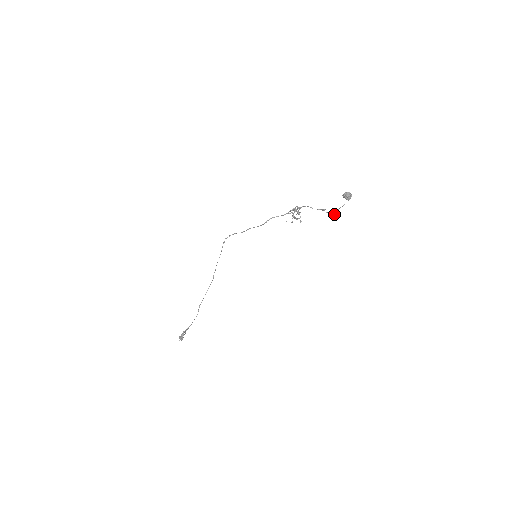
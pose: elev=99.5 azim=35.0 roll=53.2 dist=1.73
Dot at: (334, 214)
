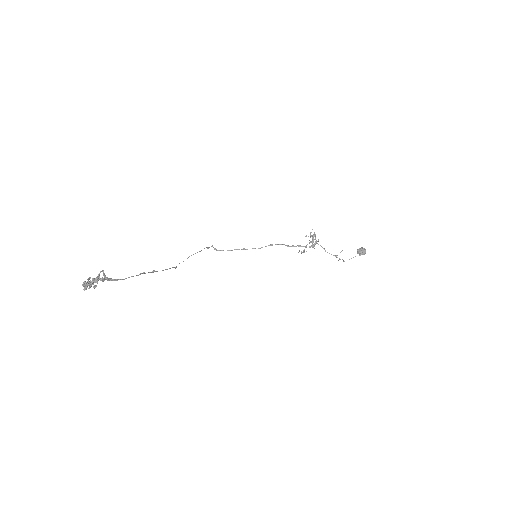
Dot at: occluded
